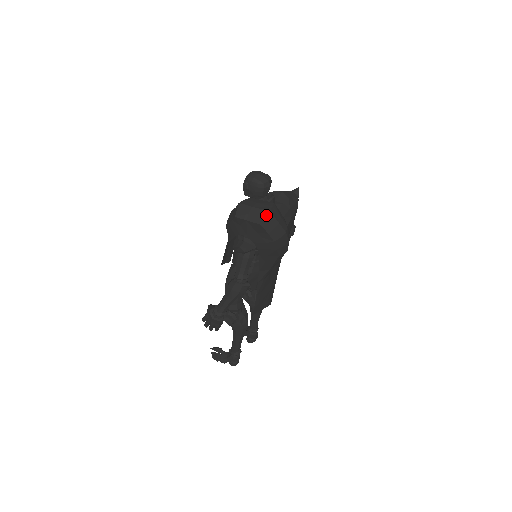
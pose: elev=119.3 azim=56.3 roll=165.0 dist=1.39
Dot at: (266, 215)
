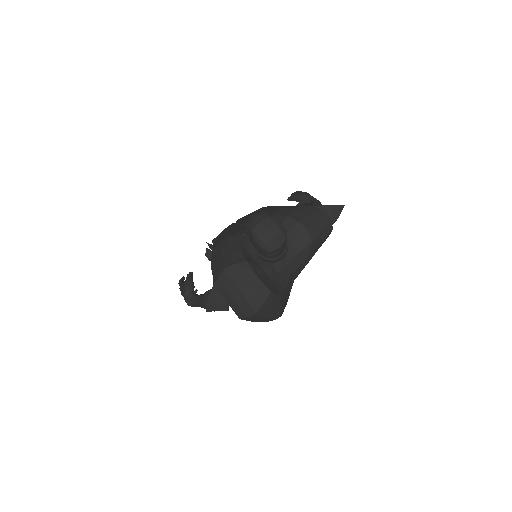
Dot at: (250, 315)
